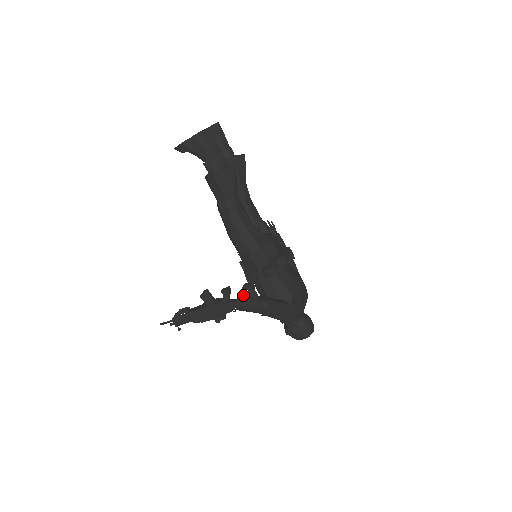
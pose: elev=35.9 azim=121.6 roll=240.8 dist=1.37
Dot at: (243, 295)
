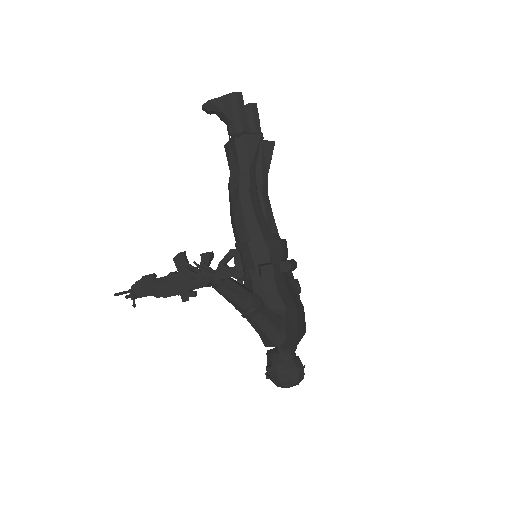
Dot at: (226, 265)
